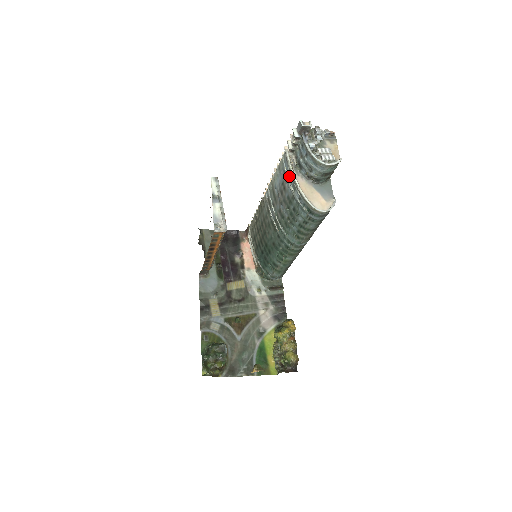
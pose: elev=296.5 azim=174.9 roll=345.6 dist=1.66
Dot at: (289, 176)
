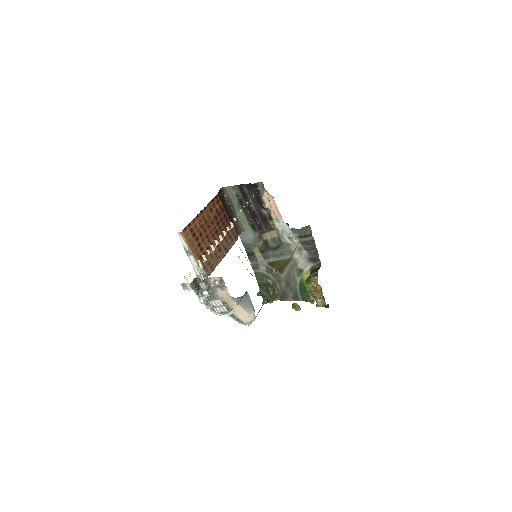
Dot at: occluded
